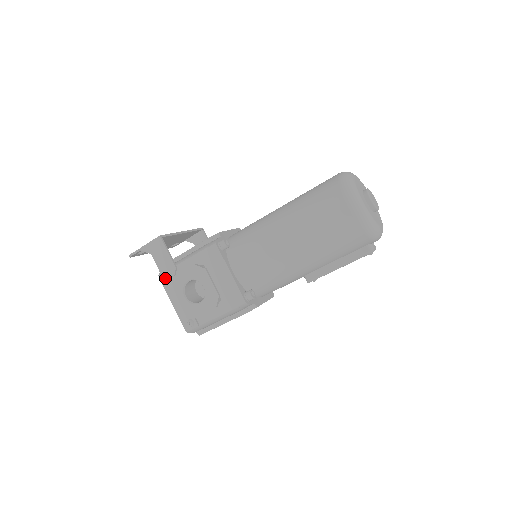
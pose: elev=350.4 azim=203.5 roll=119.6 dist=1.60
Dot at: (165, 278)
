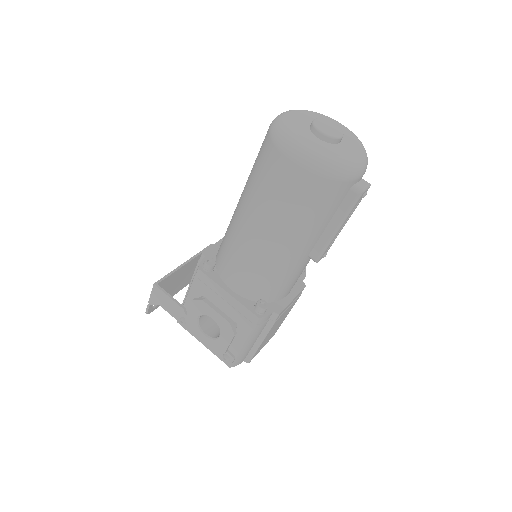
Dot at: (181, 323)
